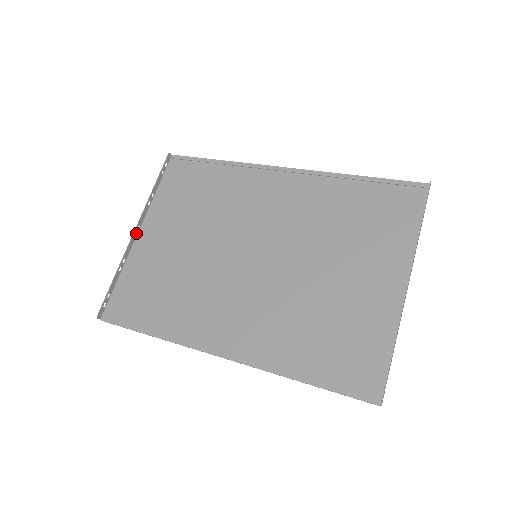
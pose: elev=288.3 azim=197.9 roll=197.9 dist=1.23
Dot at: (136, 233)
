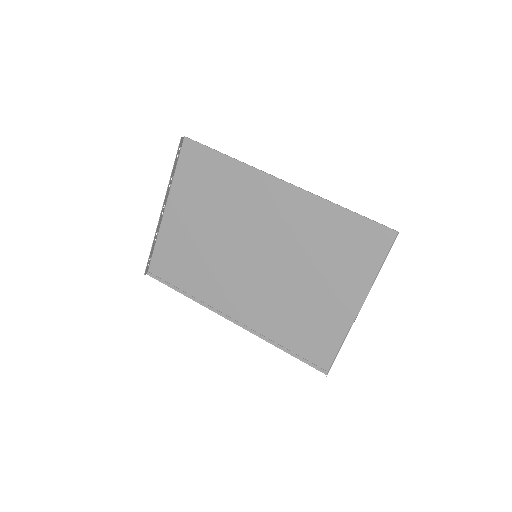
Dot at: (163, 211)
